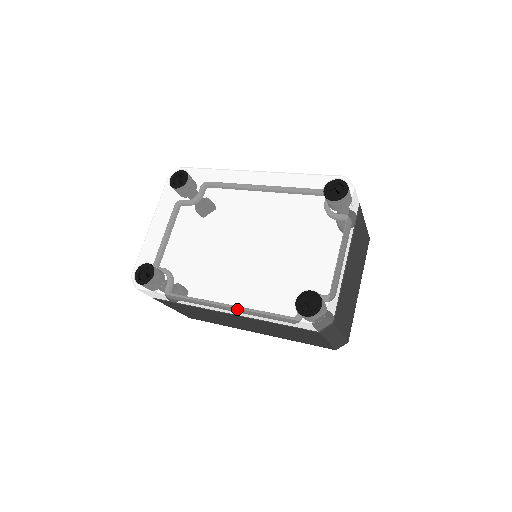
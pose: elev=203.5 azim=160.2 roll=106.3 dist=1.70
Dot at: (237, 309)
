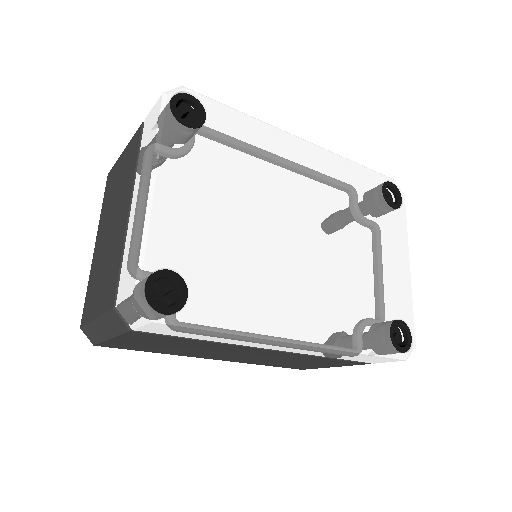
Dot at: (326, 349)
